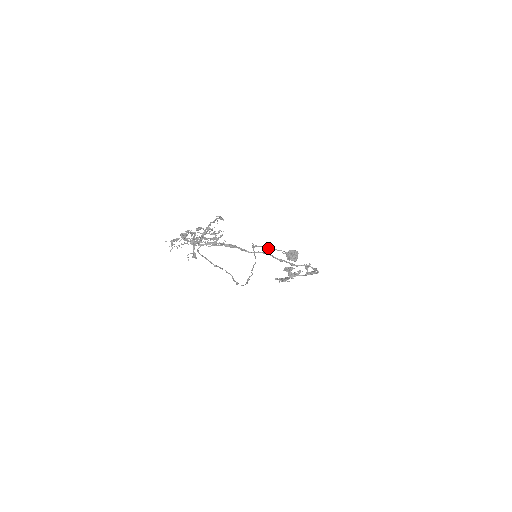
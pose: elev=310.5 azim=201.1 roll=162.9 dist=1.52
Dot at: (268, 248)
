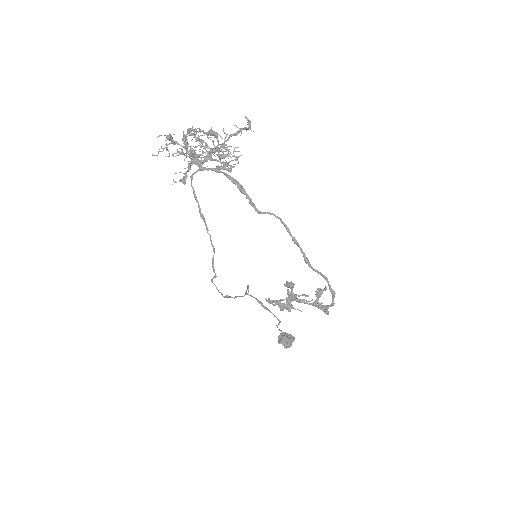
Dot at: occluded
